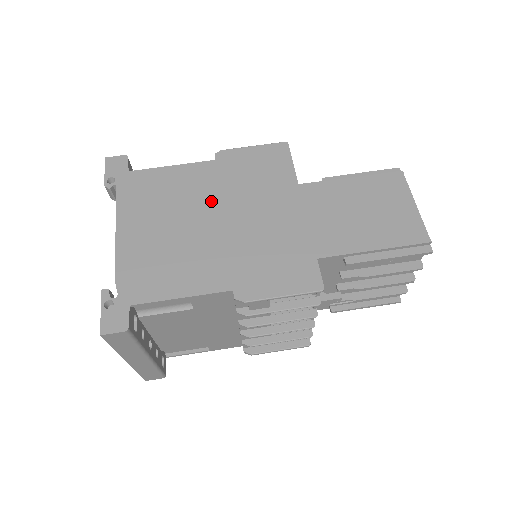
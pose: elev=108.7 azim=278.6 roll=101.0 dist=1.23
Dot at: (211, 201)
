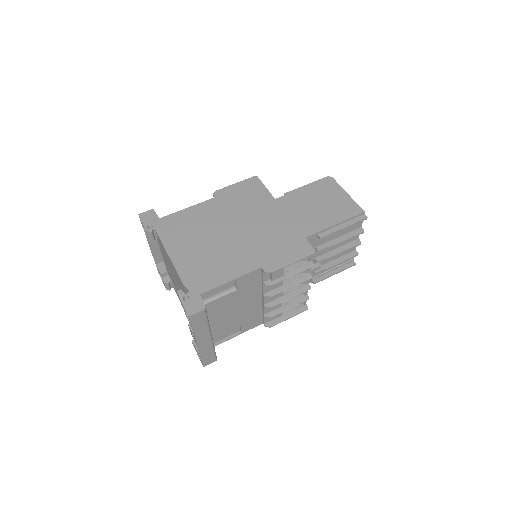
Dot at: (224, 222)
